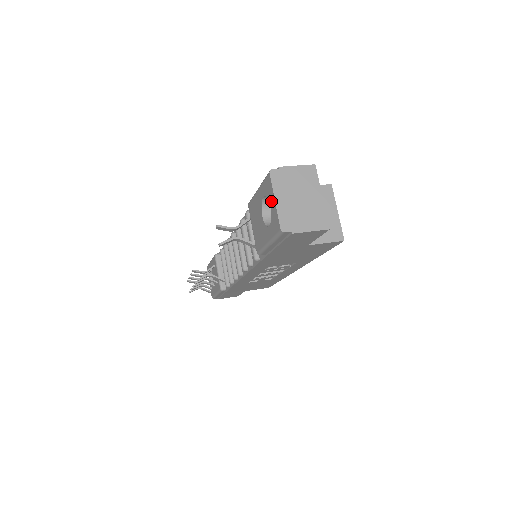
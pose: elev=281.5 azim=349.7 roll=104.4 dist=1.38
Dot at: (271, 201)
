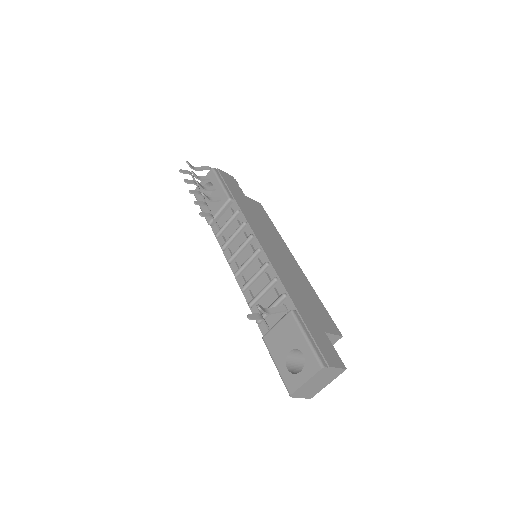
Dot at: (304, 374)
